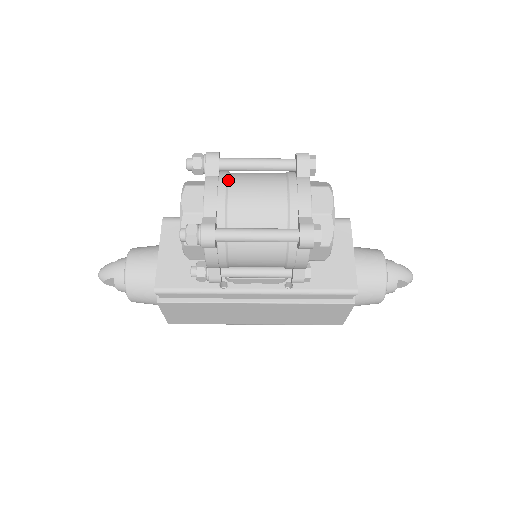
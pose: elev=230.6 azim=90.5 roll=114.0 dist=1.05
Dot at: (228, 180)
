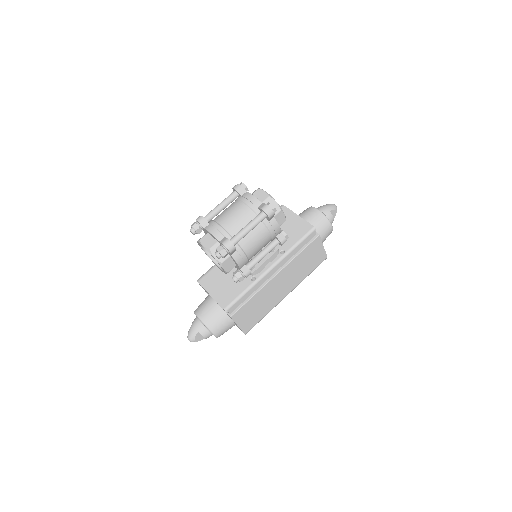
Dot at: (215, 221)
